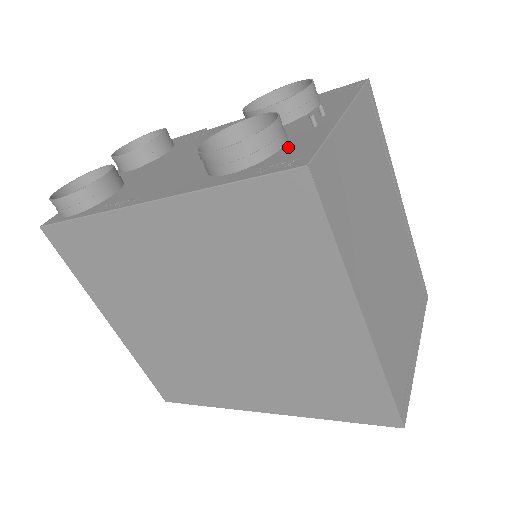
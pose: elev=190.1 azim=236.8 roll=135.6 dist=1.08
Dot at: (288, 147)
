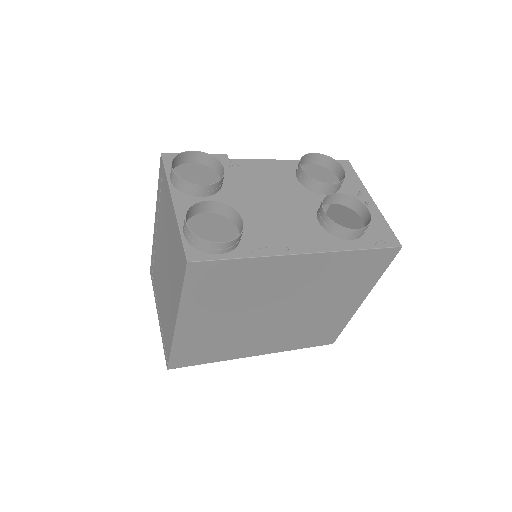
Dot at: (369, 224)
